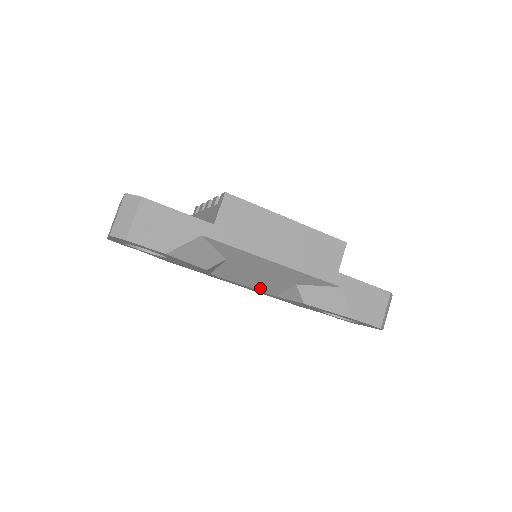
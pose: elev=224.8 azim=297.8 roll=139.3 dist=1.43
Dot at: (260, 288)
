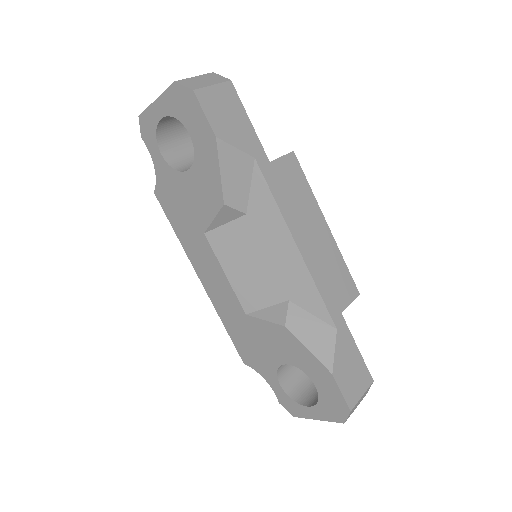
Dot at: (240, 289)
